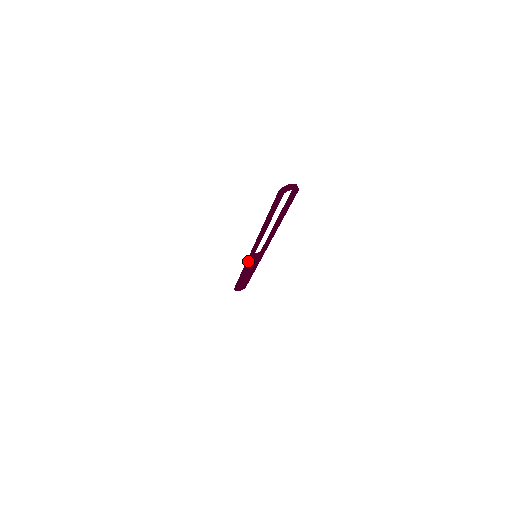
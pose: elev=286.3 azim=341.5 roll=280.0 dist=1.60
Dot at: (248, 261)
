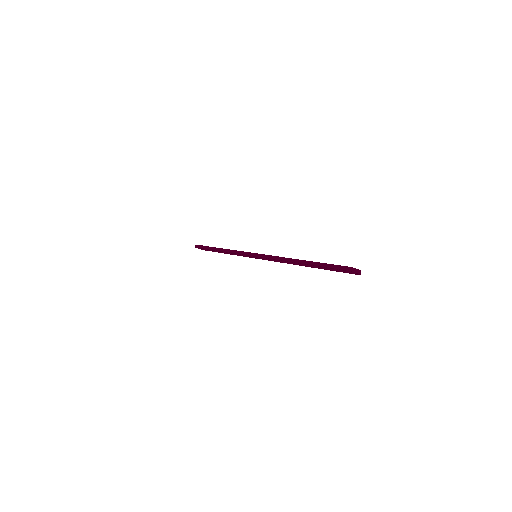
Dot at: (247, 254)
